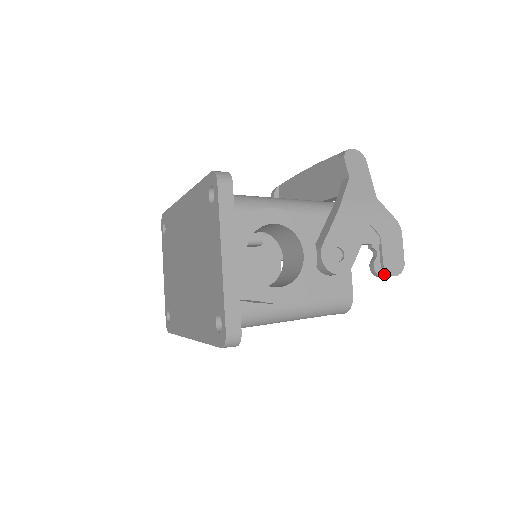
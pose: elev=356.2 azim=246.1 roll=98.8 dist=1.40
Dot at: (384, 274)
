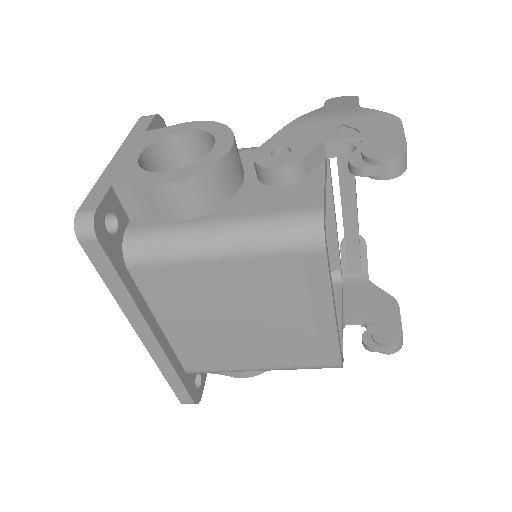
Dot at: (368, 165)
